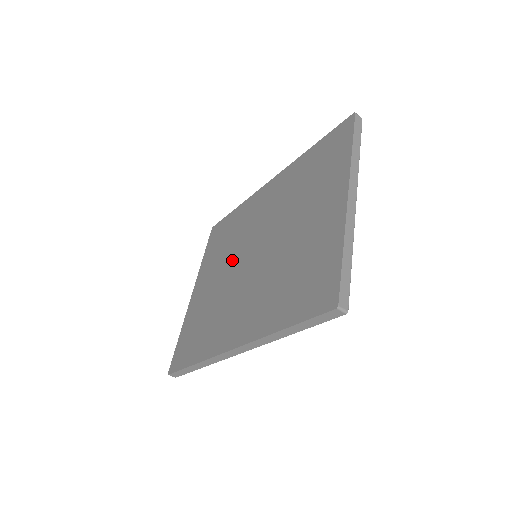
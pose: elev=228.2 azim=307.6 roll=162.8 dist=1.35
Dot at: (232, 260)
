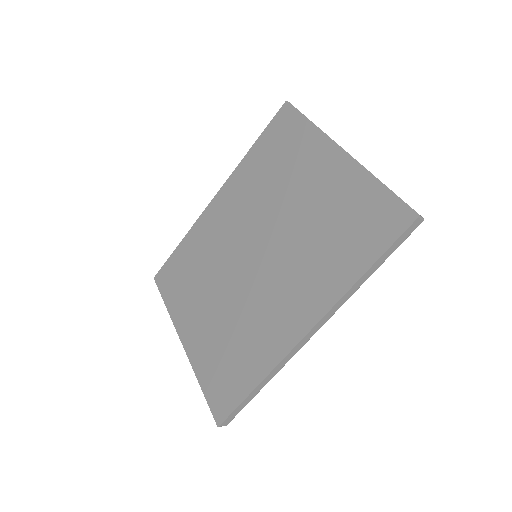
Dot at: (223, 278)
